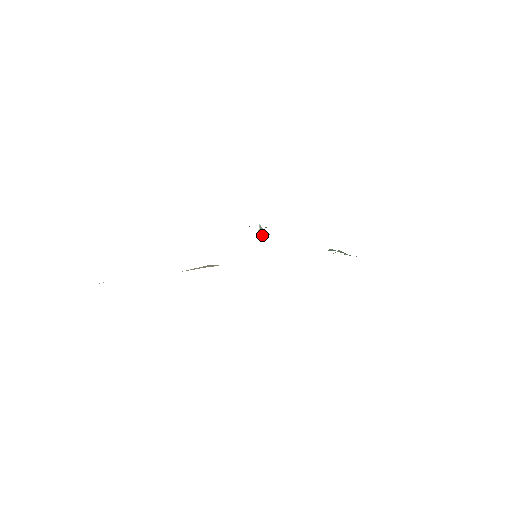
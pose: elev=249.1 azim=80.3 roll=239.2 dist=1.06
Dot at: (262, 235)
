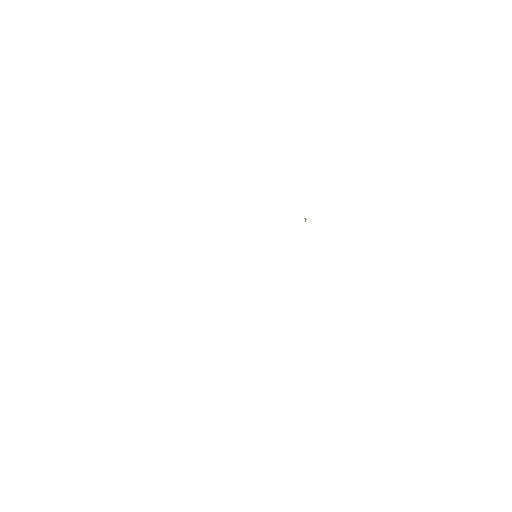
Dot at: occluded
